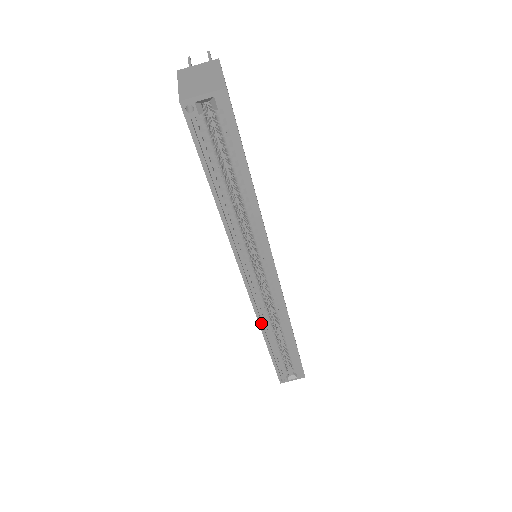
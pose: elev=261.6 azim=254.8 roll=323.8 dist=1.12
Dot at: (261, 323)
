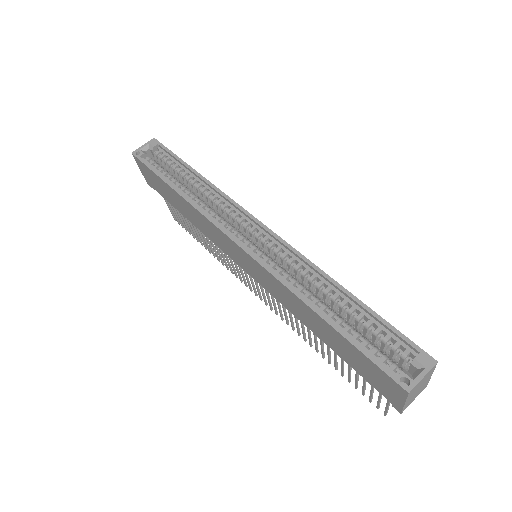
Dot at: (284, 281)
